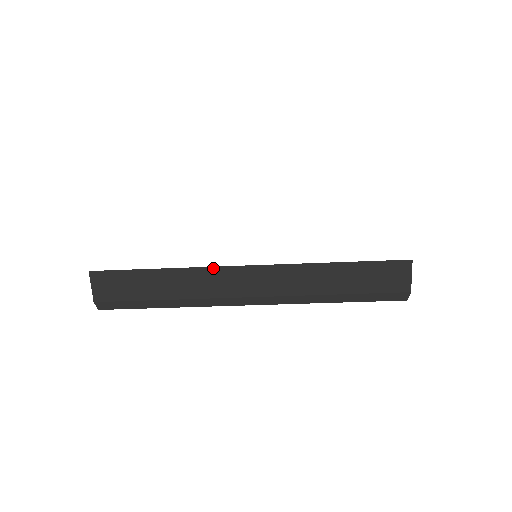
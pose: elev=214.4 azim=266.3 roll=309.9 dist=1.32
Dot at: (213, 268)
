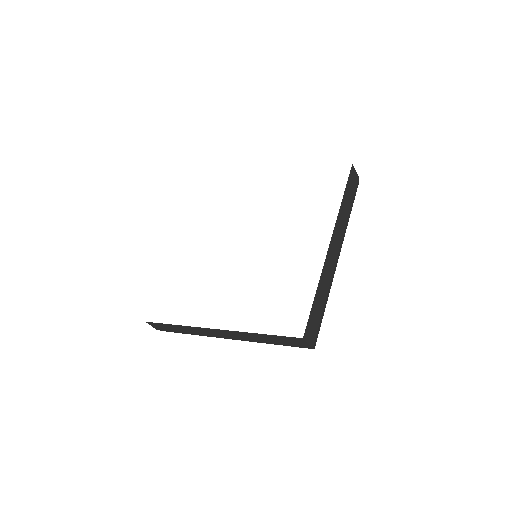
Dot at: (198, 327)
